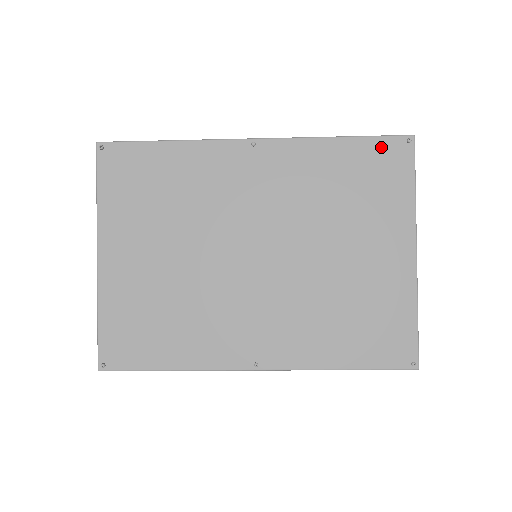
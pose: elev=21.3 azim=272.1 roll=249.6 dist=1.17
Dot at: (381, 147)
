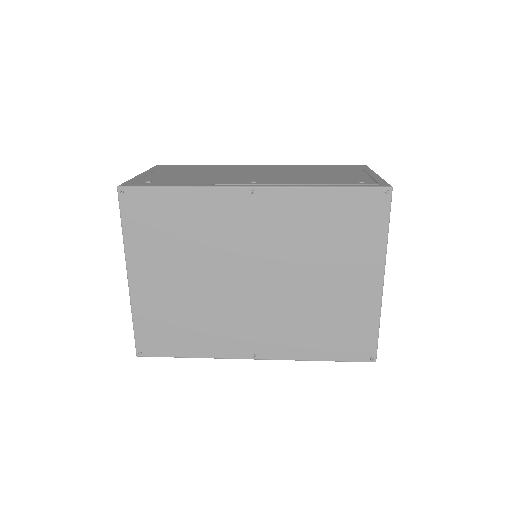
Dot at: (362, 197)
